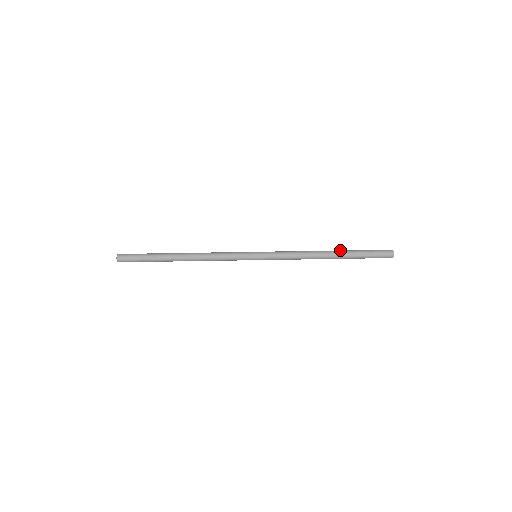
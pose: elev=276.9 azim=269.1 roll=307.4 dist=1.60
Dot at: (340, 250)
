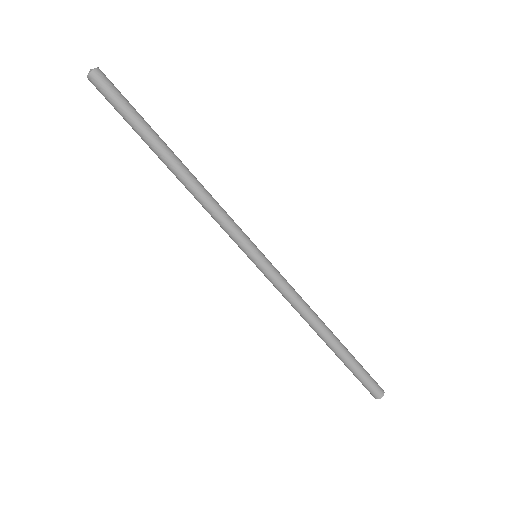
Dot at: (338, 340)
